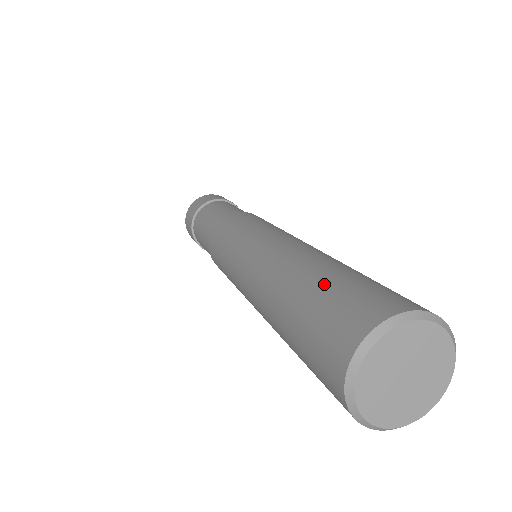
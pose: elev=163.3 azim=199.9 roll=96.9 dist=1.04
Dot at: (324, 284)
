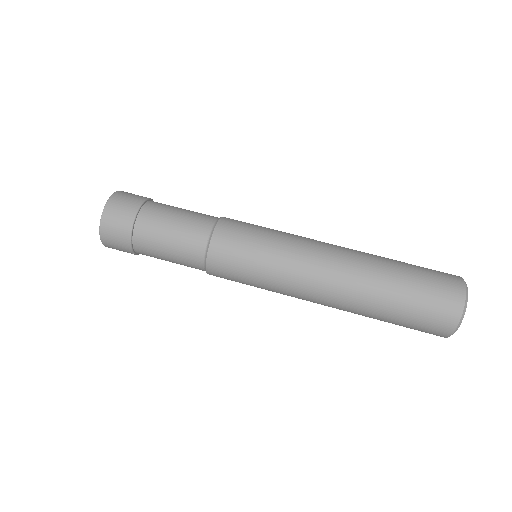
Dot at: (396, 322)
